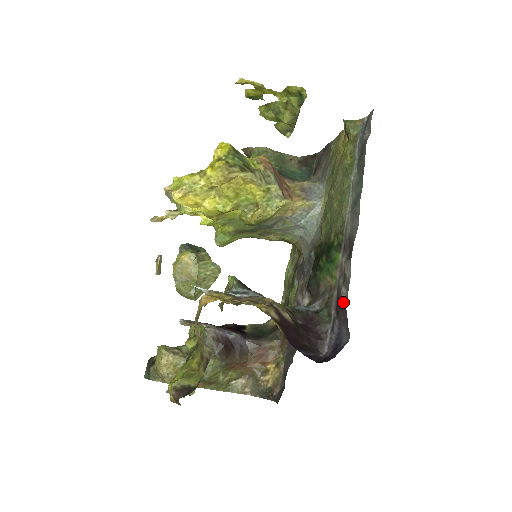
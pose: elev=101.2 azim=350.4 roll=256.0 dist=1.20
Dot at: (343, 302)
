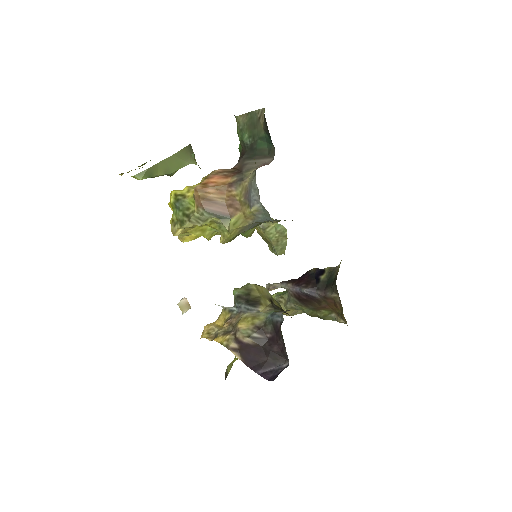
Dot at: occluded
